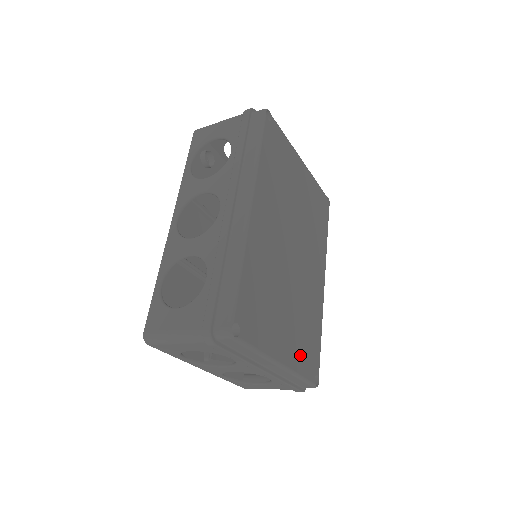
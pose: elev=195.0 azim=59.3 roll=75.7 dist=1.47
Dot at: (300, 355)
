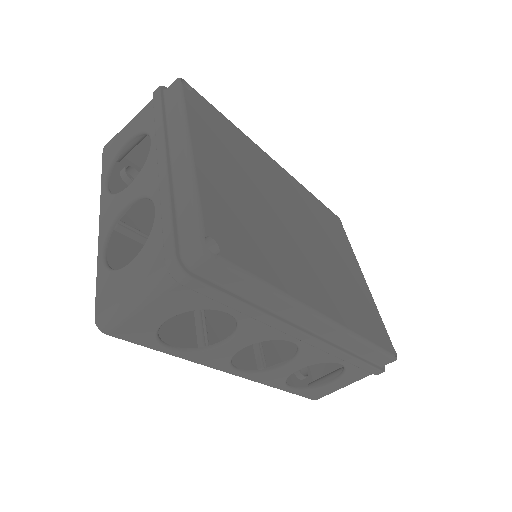
Dot at: (219, 201)
